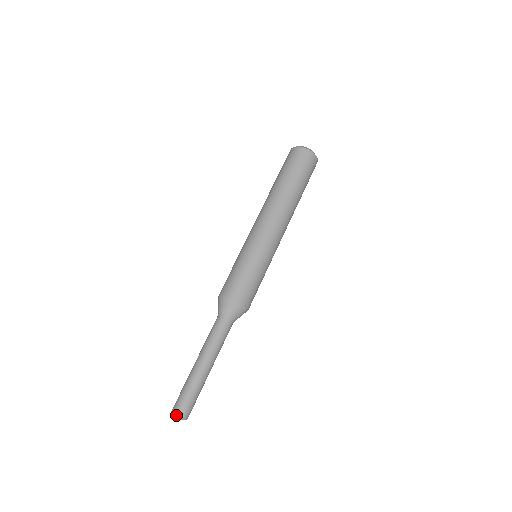
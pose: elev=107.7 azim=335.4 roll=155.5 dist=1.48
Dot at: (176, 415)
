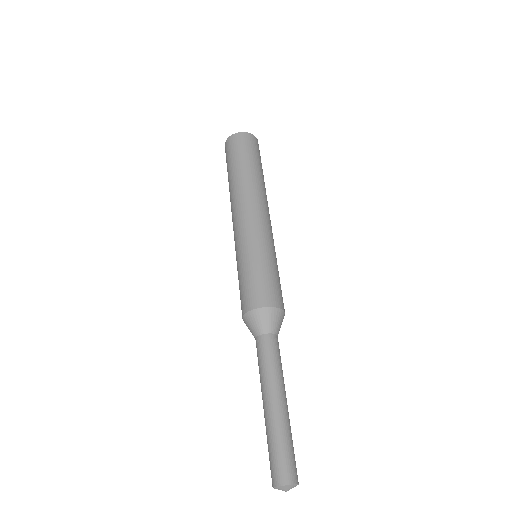
Dot at: (289, 484)
